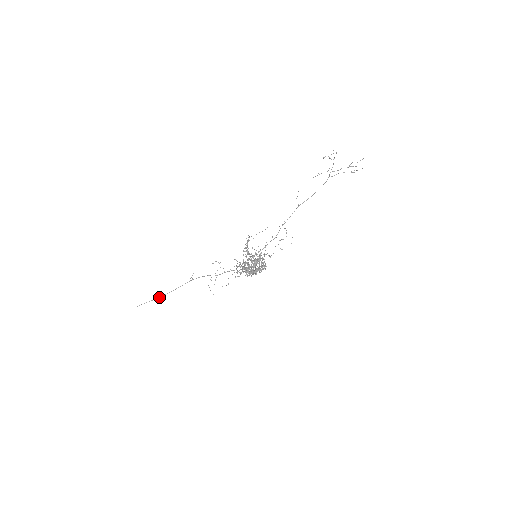
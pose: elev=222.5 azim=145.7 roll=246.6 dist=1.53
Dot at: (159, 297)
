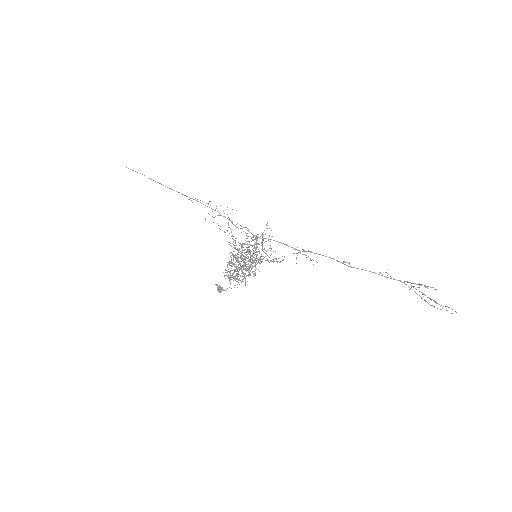
Dot at: occluded
